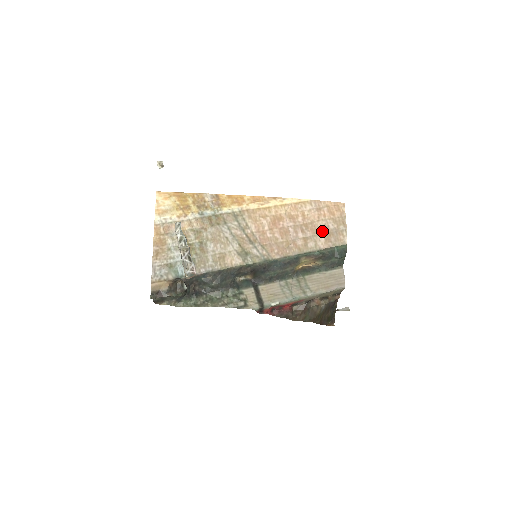
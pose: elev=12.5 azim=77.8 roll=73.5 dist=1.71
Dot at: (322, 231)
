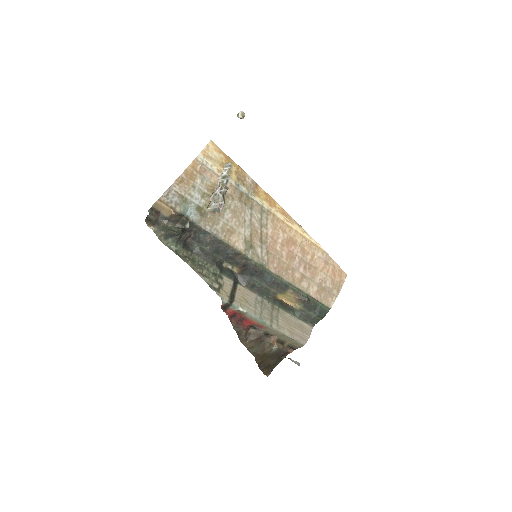
Dot at: (319, 281)
